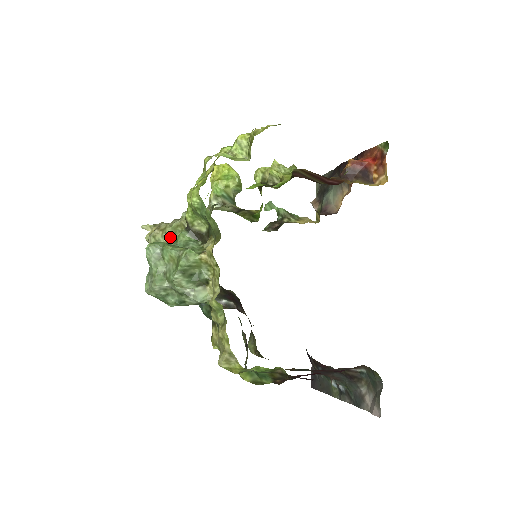
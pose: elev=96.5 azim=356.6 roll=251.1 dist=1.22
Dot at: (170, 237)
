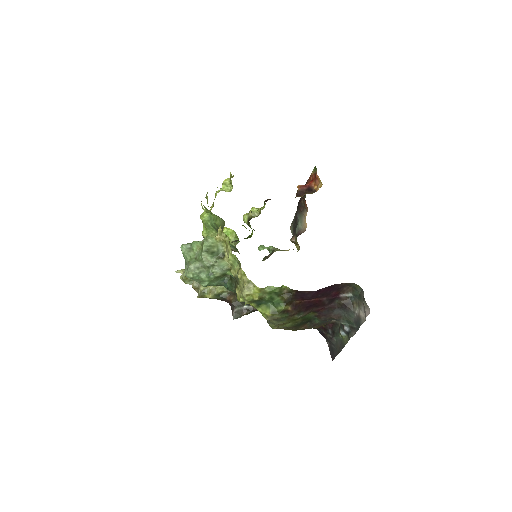
Dot at: occluded
